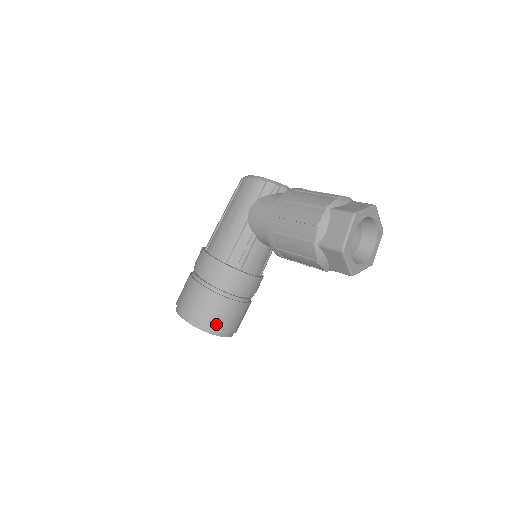
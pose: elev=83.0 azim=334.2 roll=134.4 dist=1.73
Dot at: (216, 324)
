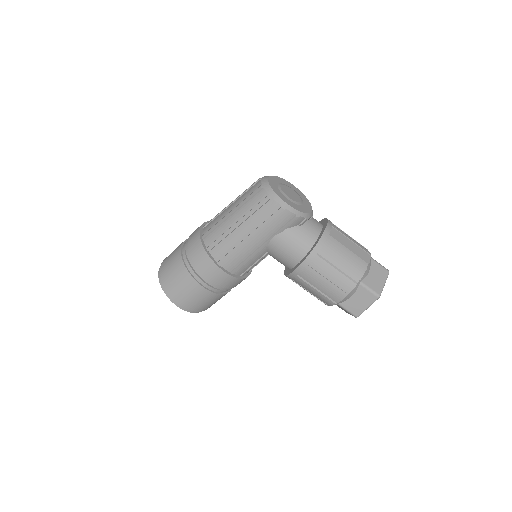
Dot at: (207, 308)
